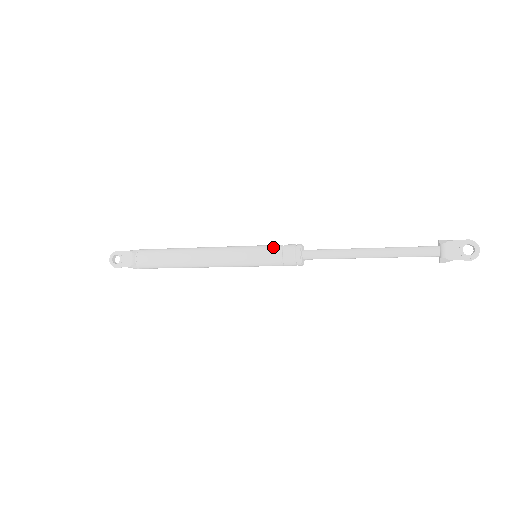
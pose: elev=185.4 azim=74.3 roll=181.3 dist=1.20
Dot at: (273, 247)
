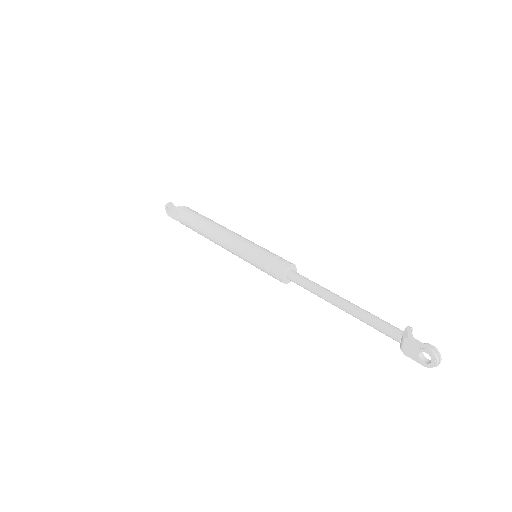
Dot at: (264, 259)
